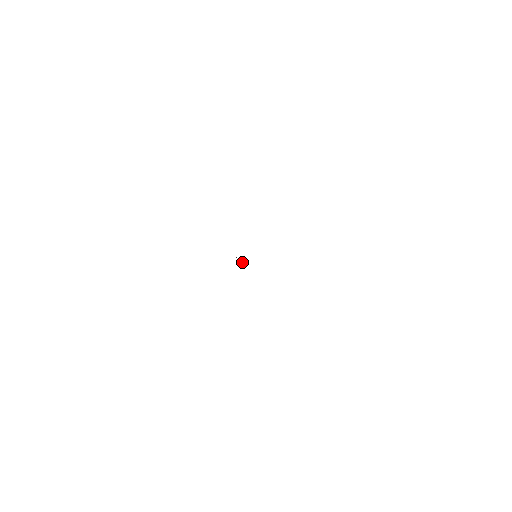
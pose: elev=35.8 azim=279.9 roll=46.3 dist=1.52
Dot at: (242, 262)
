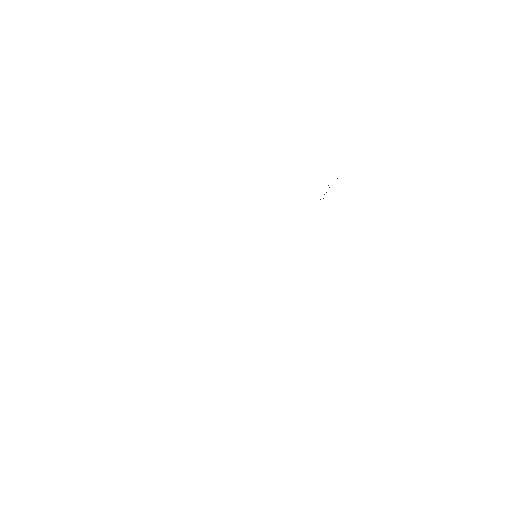
Dot at: occluded
